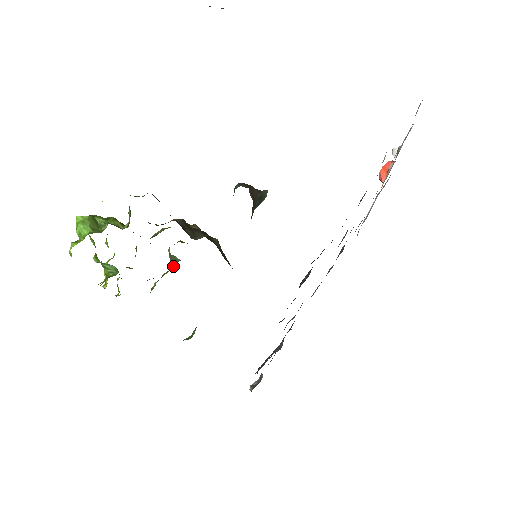
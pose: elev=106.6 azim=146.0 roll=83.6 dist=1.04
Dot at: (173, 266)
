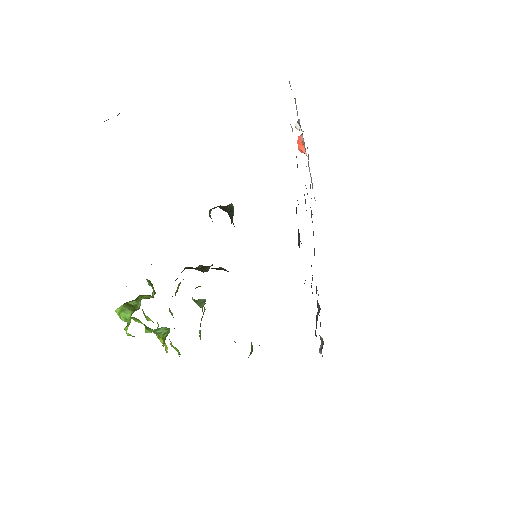
Dot at: occluded
